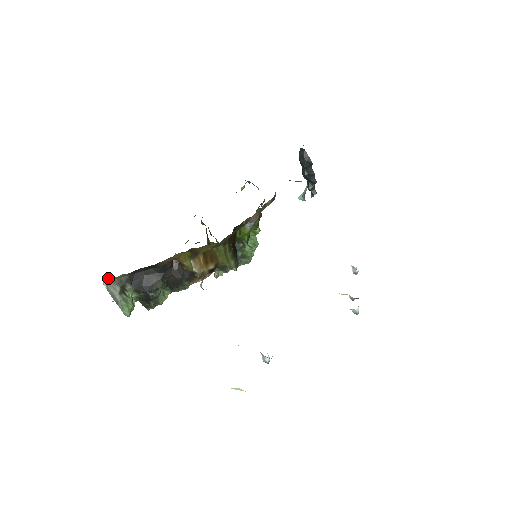
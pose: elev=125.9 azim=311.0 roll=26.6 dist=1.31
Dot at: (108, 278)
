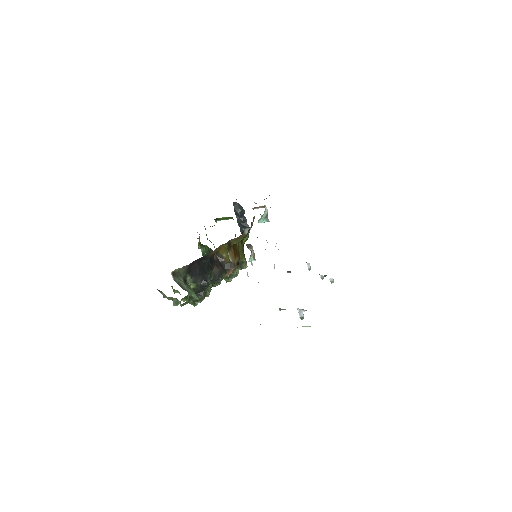
Dot at: (174, 270)
